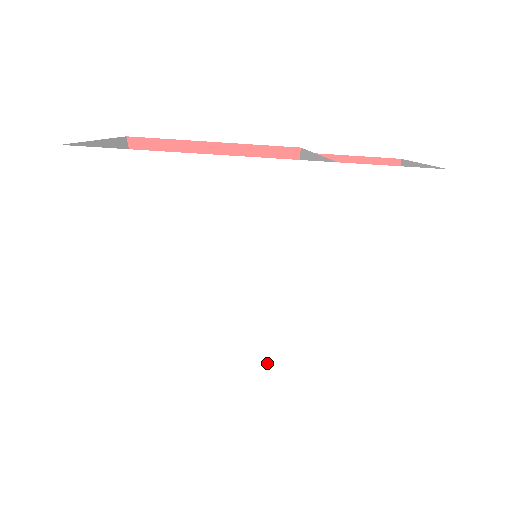
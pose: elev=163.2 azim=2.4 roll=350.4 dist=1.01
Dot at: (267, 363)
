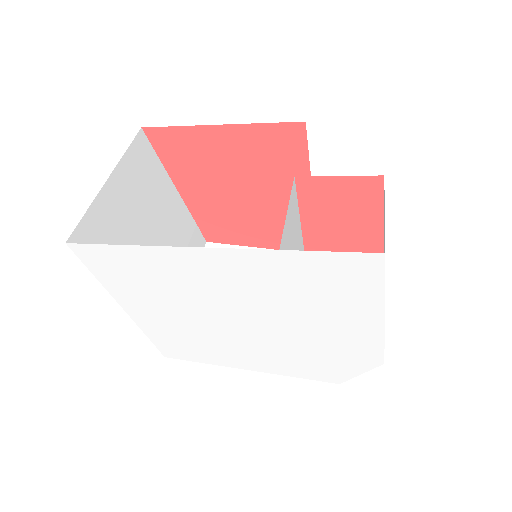
Dot at: (260, 354)
